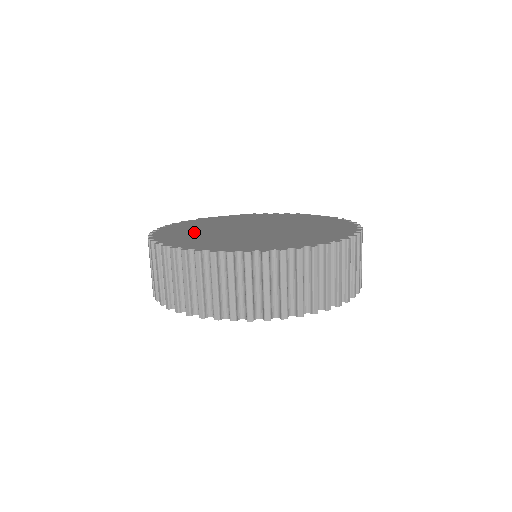
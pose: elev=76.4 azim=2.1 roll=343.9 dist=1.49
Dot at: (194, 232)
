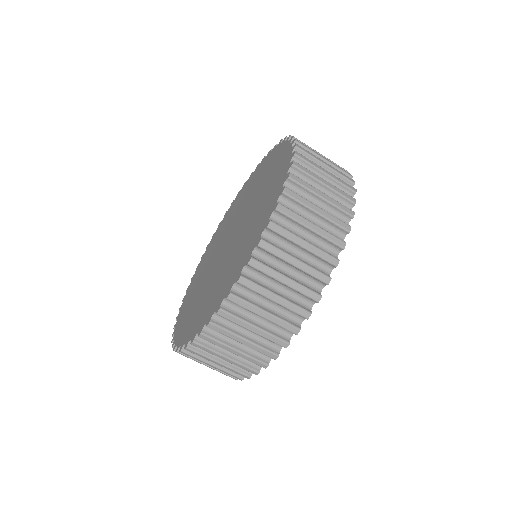
Dot at: (195, 302)
